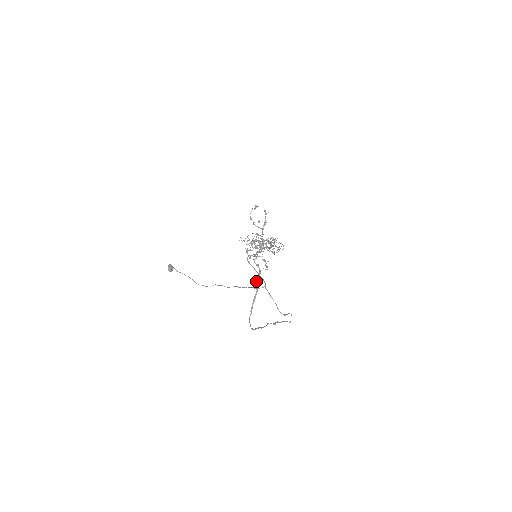
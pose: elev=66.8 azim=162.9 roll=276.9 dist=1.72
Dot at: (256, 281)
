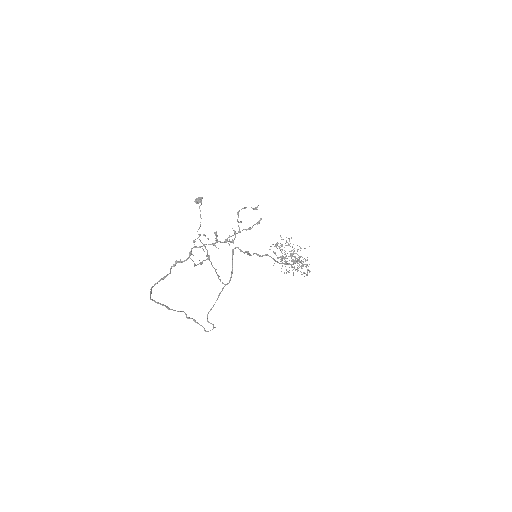
Dot at: (173, 264)
